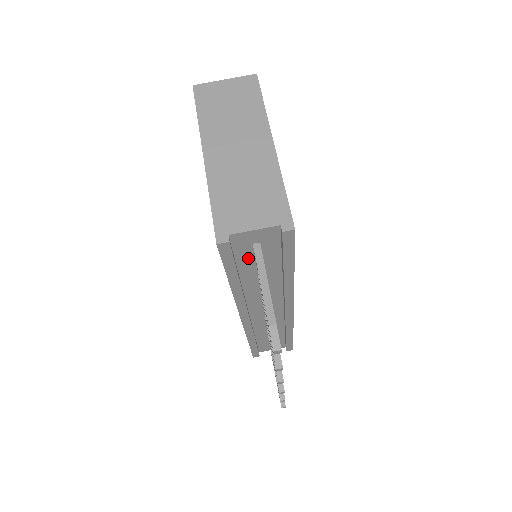
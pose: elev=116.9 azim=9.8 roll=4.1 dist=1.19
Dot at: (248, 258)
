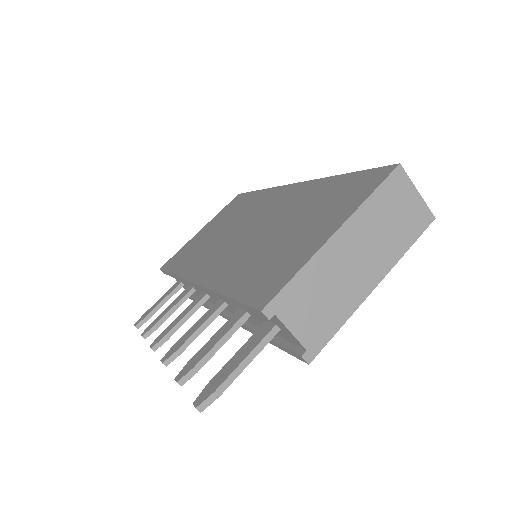
Dot at: occluded
